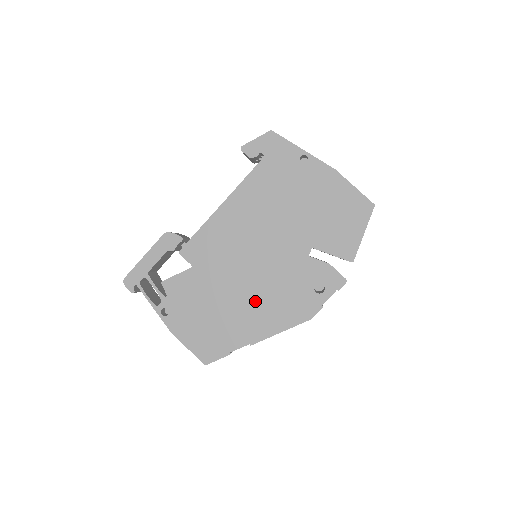
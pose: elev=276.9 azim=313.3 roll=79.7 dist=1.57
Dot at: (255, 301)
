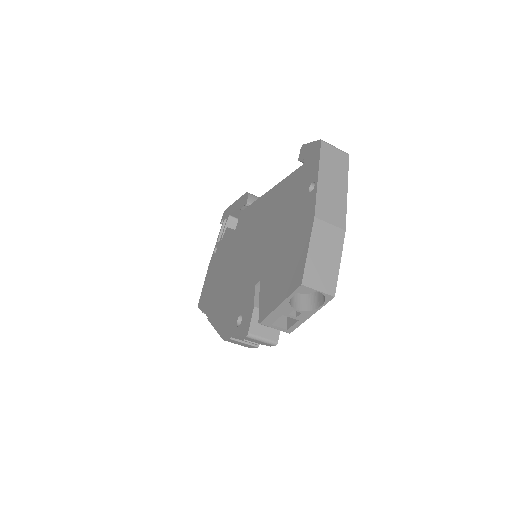
Dot at: (226, 289)
